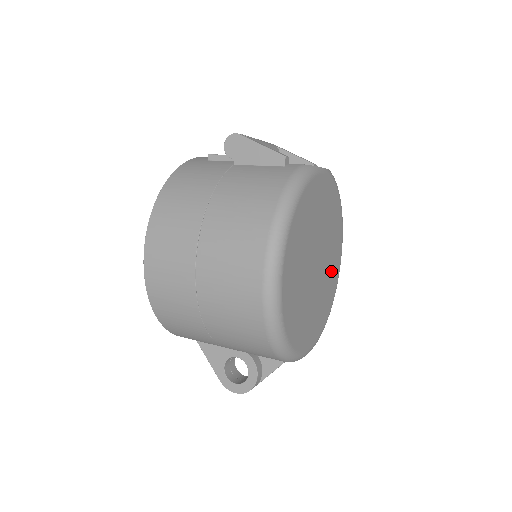
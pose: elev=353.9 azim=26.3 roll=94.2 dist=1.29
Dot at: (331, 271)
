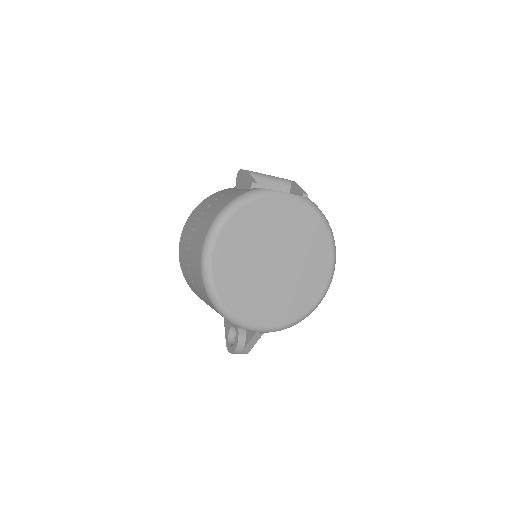
Dot at: (307, 277)
